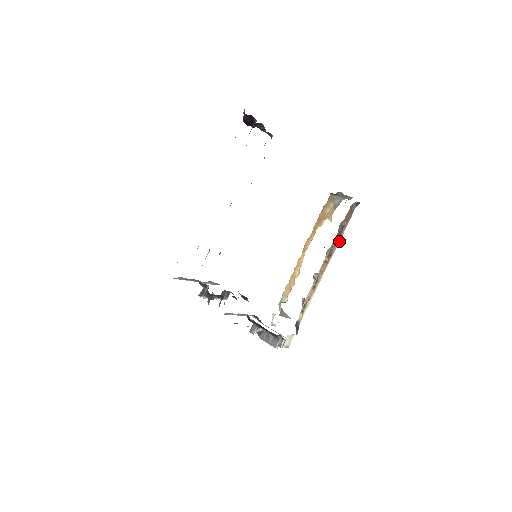
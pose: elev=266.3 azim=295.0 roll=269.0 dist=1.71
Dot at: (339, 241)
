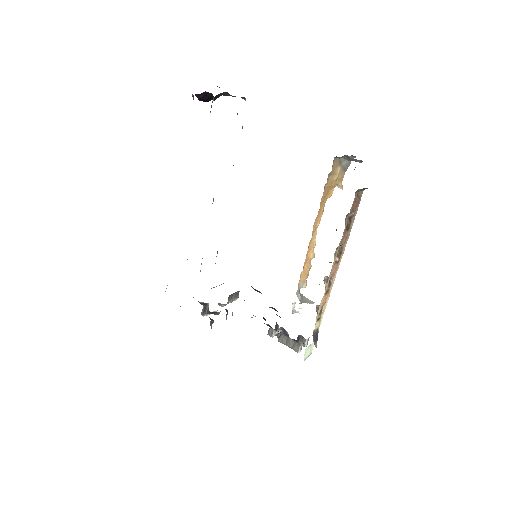
Dot at: (349, 234)
